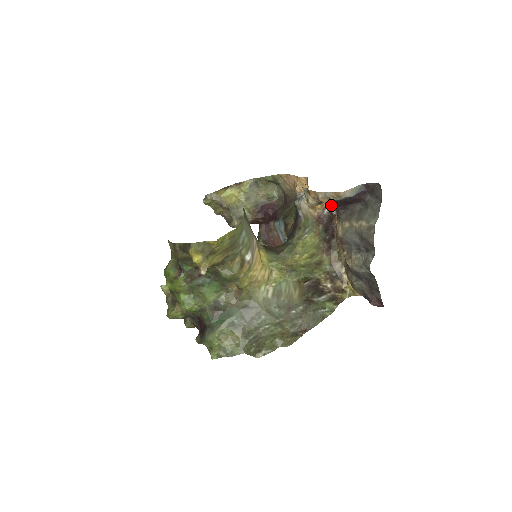
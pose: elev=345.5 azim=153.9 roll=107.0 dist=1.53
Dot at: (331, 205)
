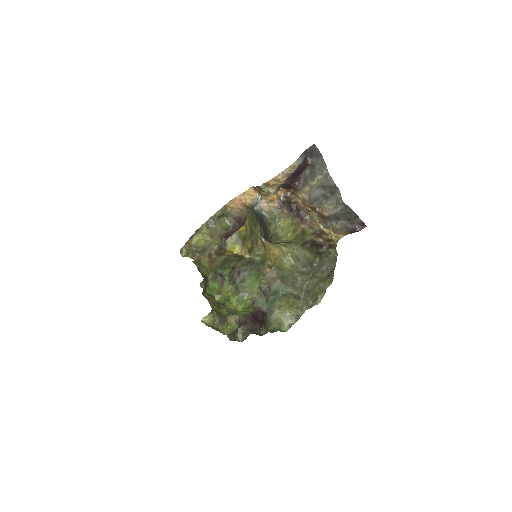
Dot at: (288, 183)
